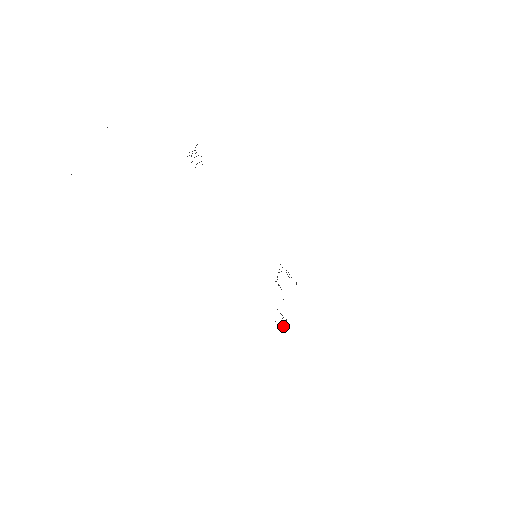
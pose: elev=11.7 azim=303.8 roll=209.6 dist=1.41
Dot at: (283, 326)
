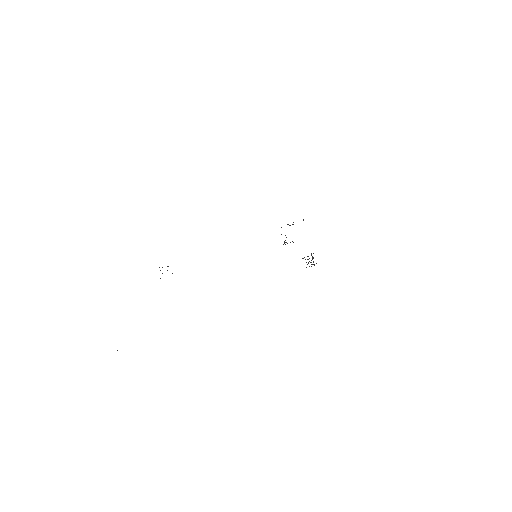
Dot at: (313, 261)
